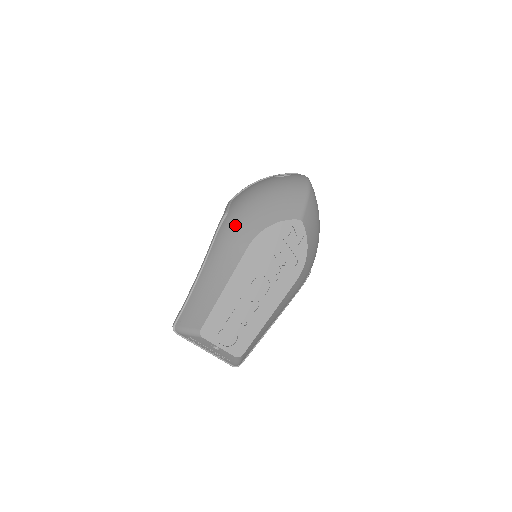
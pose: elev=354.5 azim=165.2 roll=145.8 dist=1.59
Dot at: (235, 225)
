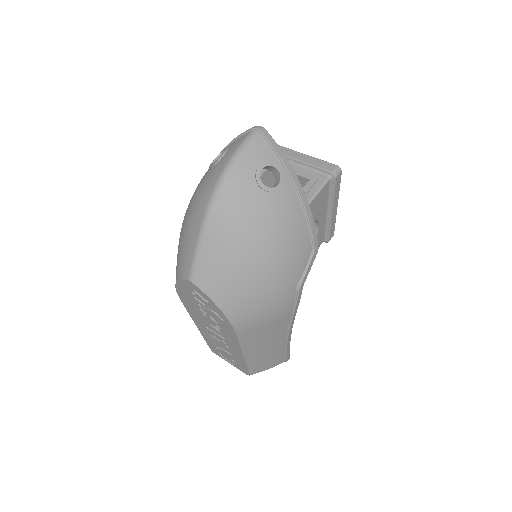
Dot at: occluded
